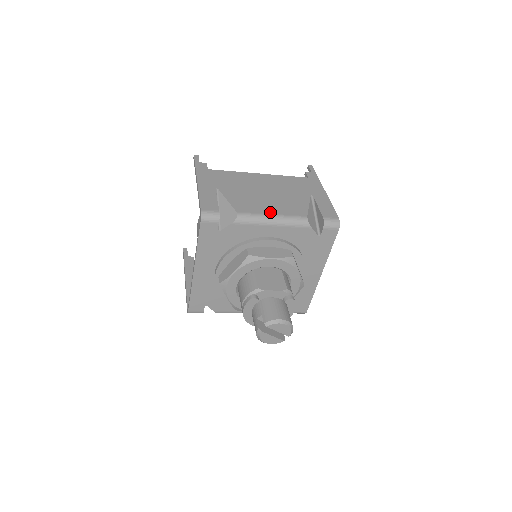
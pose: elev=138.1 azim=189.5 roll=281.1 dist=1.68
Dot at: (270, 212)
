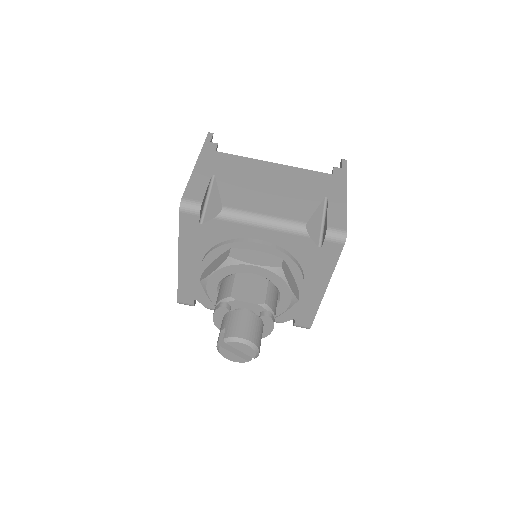
Dot at: (263, 211)
